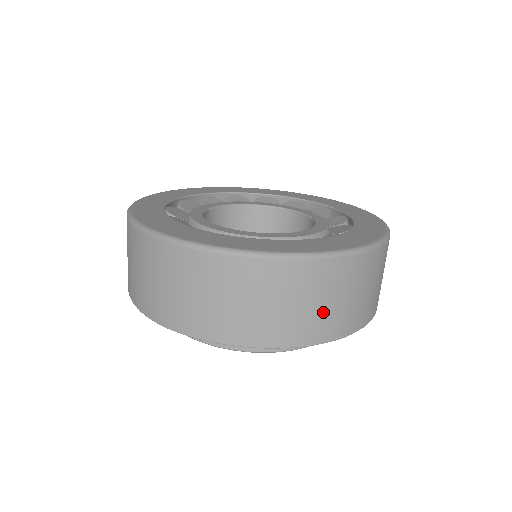
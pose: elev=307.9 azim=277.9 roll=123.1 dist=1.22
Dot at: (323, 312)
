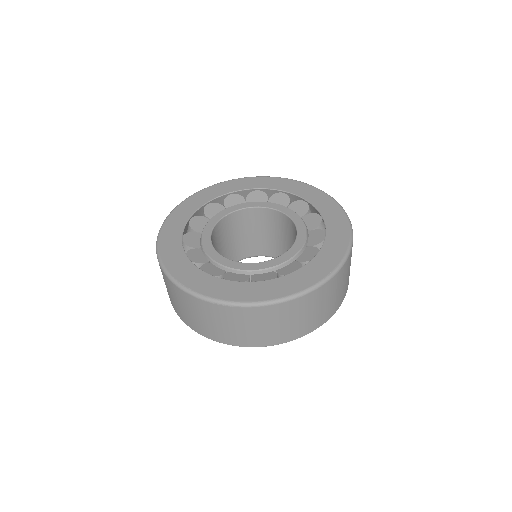
Dot at: (265, 332)
